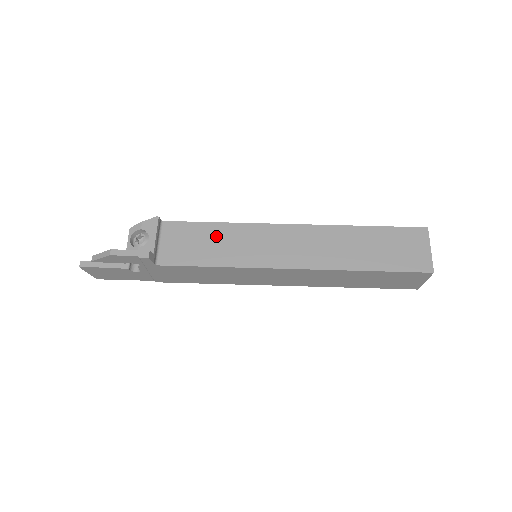
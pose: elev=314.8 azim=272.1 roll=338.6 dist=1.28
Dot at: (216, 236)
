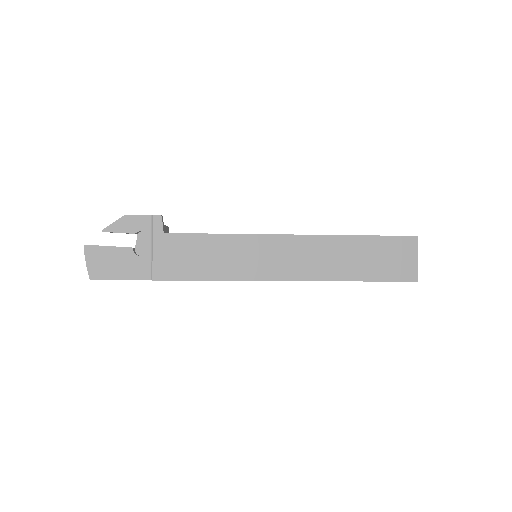
Dot at: occluded
